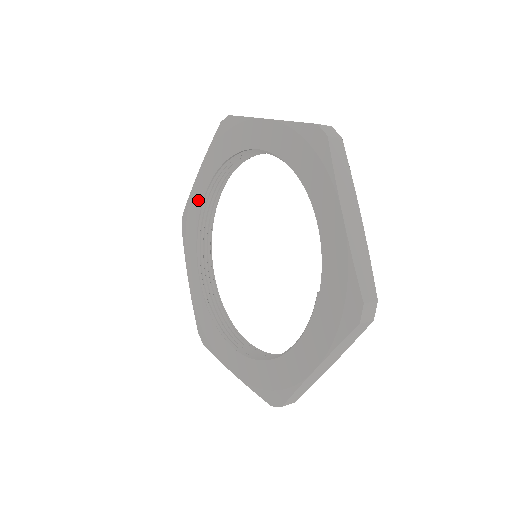
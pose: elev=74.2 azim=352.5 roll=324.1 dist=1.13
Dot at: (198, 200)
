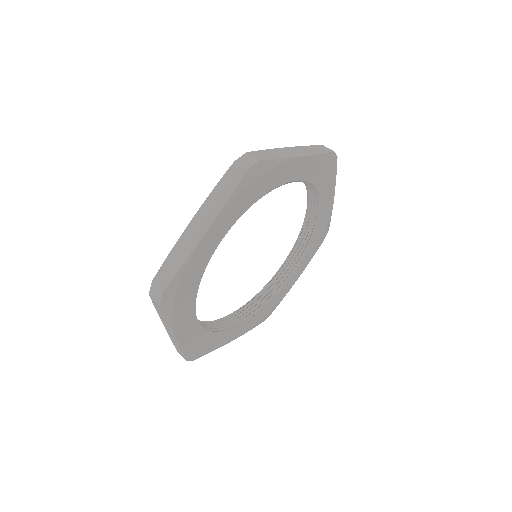
Dot at: occluded
